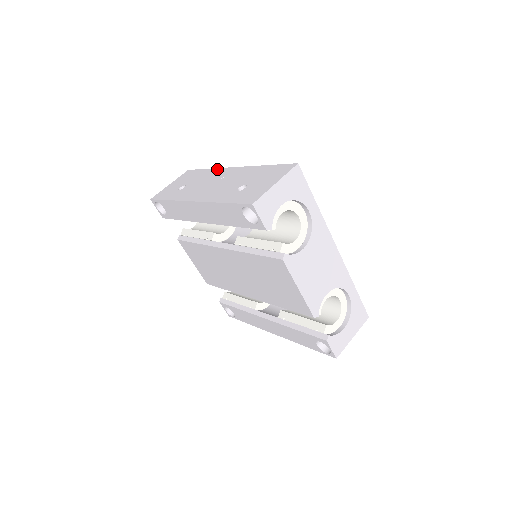
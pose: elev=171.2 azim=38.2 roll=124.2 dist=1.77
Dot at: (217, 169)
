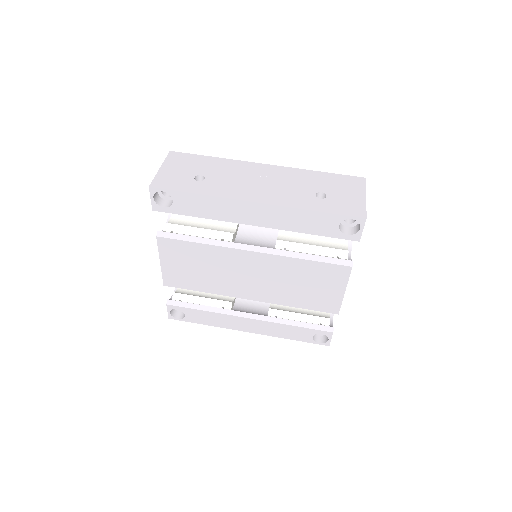
Dot at: (237, 161)
